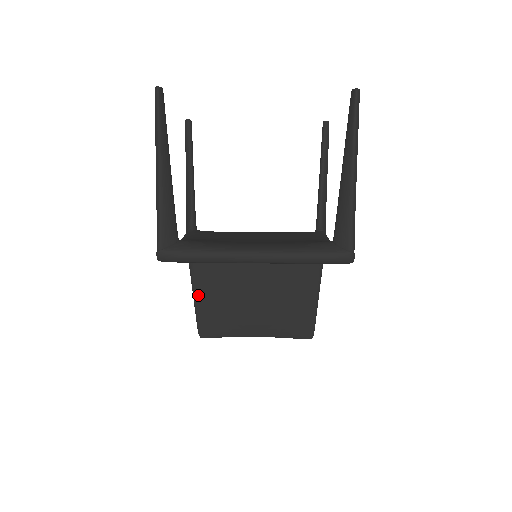
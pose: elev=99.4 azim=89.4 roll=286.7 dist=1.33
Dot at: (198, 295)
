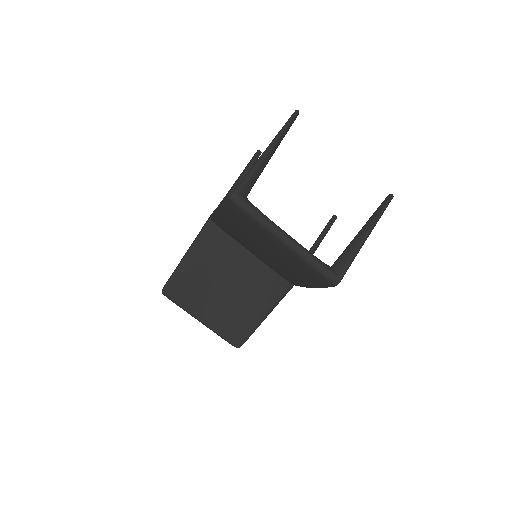
Dot at: (188, 259)
